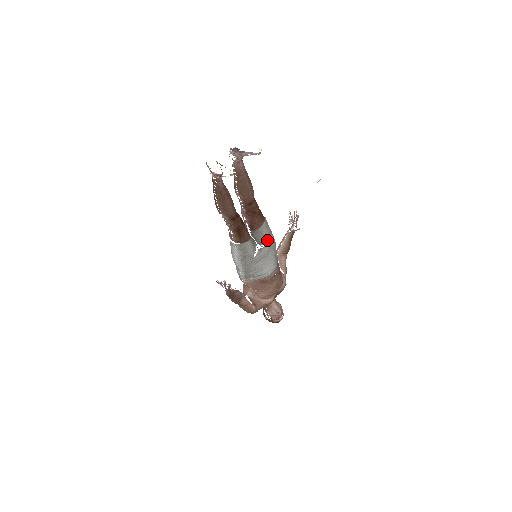
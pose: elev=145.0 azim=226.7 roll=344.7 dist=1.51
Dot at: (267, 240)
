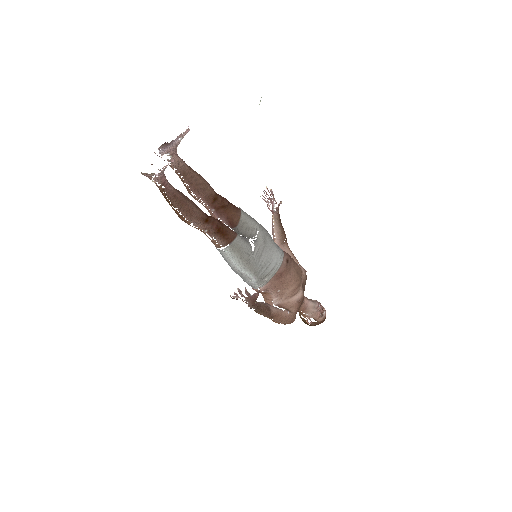
Dot at: (256, 229)
